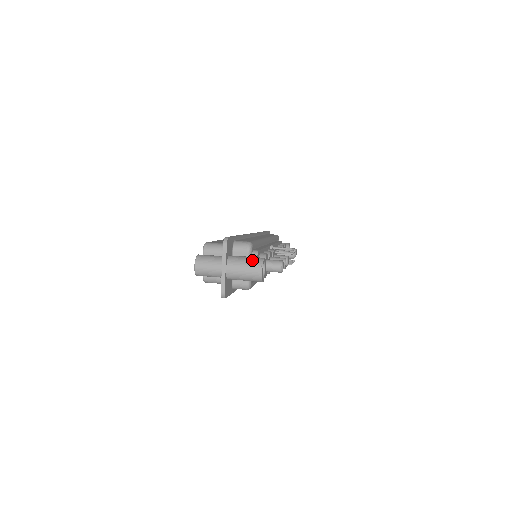
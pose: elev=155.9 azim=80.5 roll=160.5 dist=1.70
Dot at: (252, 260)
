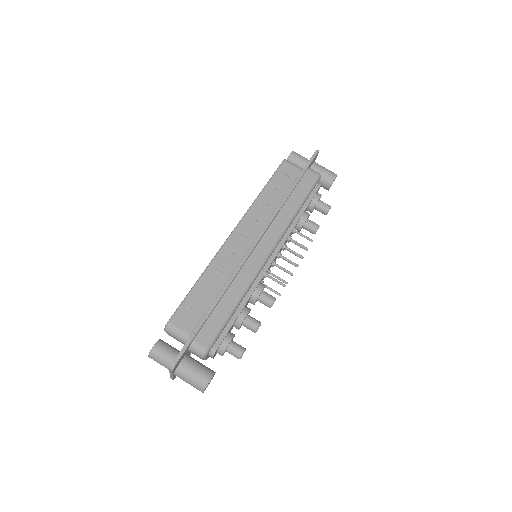
Dot at: (196, 382)
